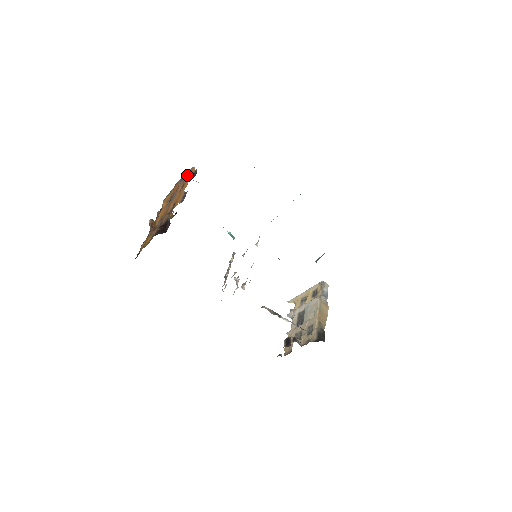
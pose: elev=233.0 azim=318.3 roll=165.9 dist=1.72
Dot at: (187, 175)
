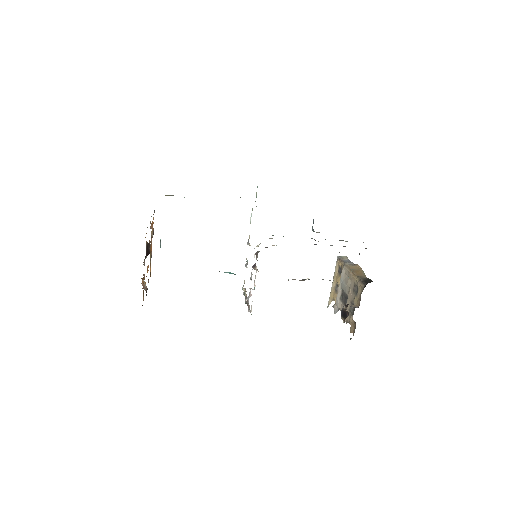
Dot at: occluded
